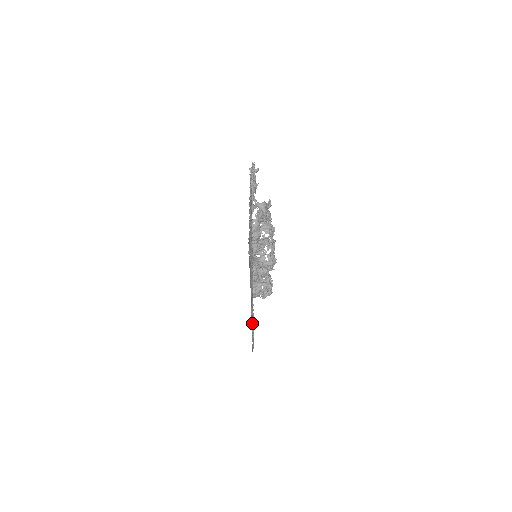
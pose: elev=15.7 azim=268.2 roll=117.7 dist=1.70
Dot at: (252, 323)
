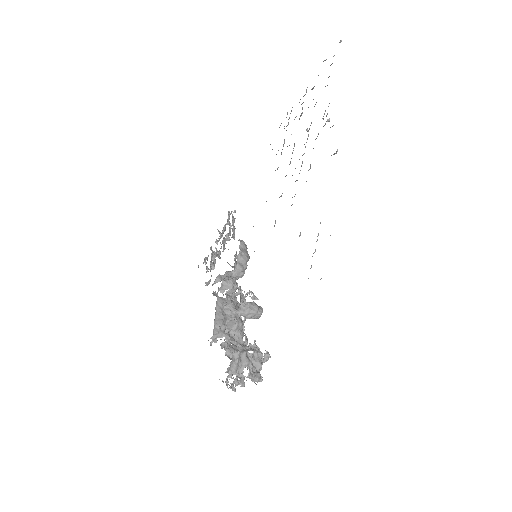
Dot at: occluded
